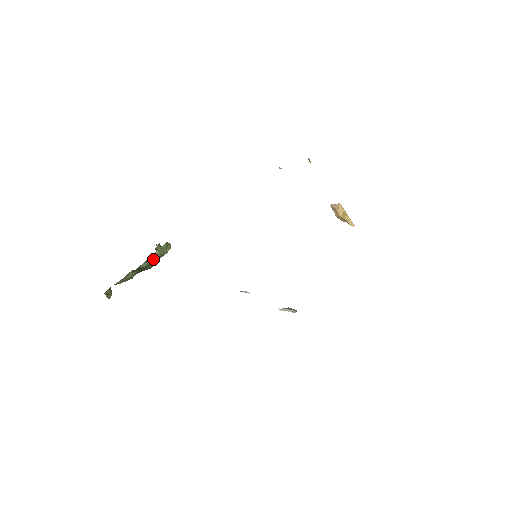
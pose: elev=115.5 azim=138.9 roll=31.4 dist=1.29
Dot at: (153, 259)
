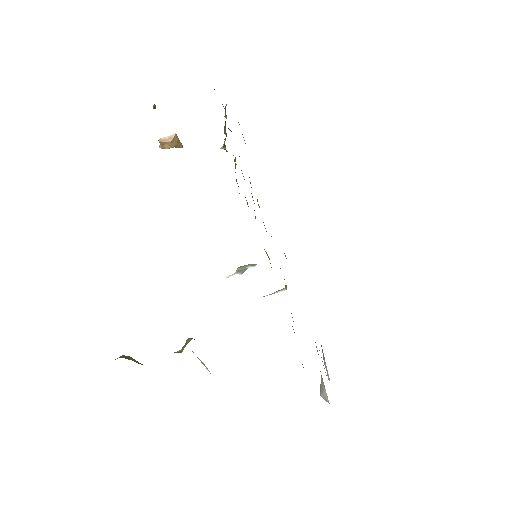
Dot at: occluded
